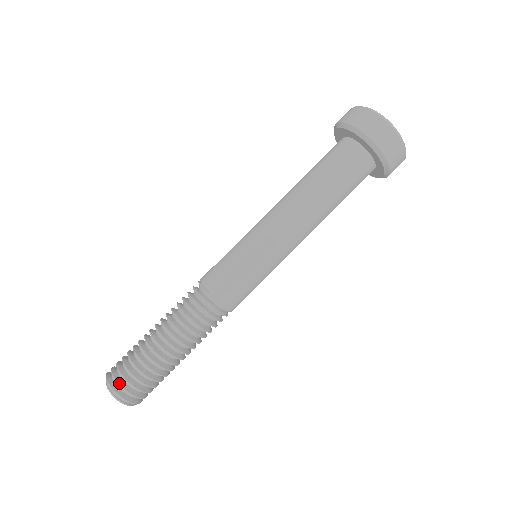
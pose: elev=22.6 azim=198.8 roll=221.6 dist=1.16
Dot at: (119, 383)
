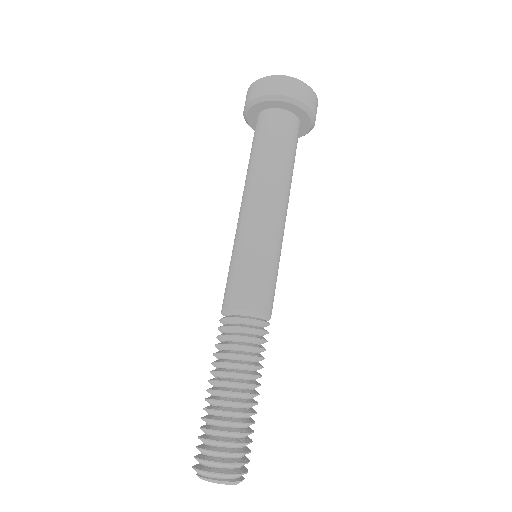
Dot at: (196, 457)
